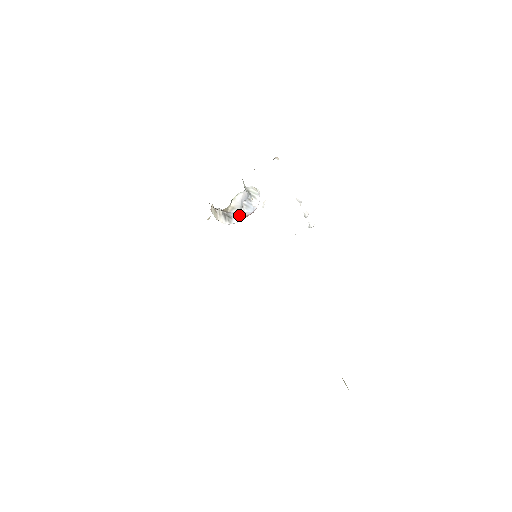
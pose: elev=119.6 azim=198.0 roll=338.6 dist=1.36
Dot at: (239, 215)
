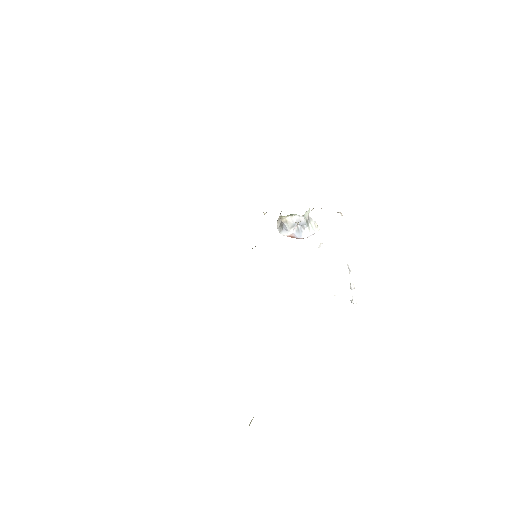
Dot at: (288, 231)
